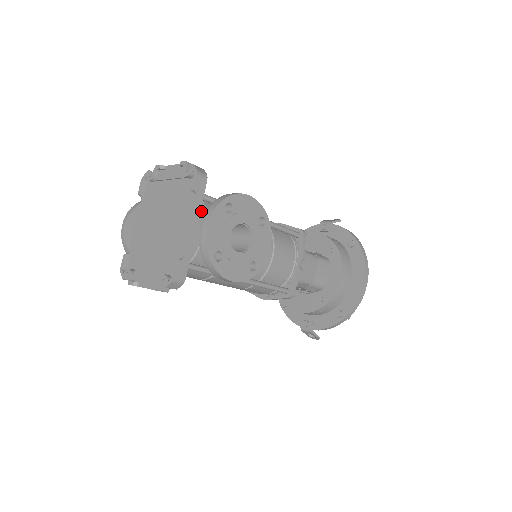
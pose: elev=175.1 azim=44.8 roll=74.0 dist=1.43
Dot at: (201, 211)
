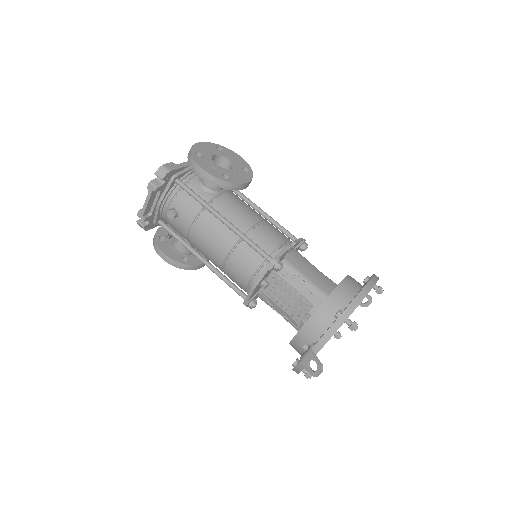
Dot at: occluded
